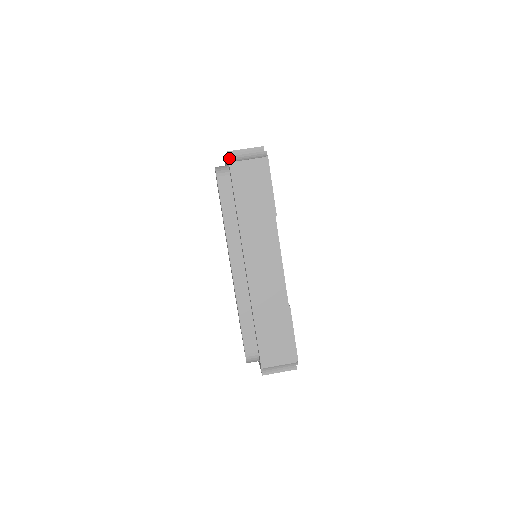
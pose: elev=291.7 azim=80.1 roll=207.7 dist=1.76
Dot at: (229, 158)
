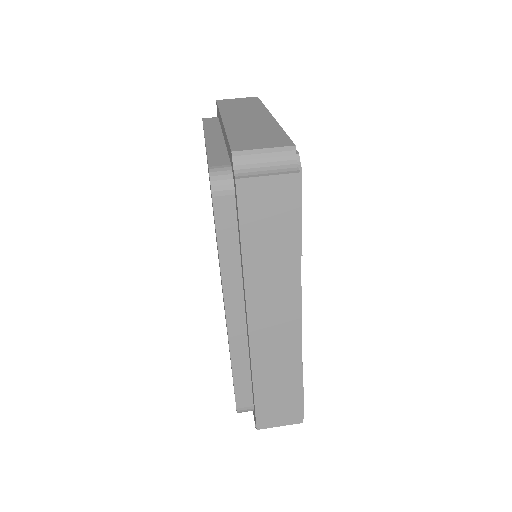
Dot at: (235, 164)
